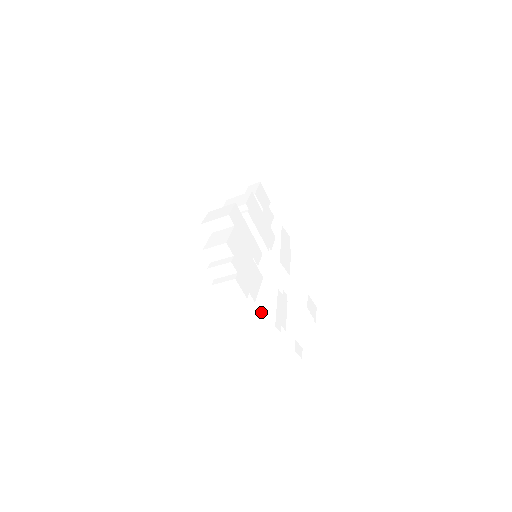
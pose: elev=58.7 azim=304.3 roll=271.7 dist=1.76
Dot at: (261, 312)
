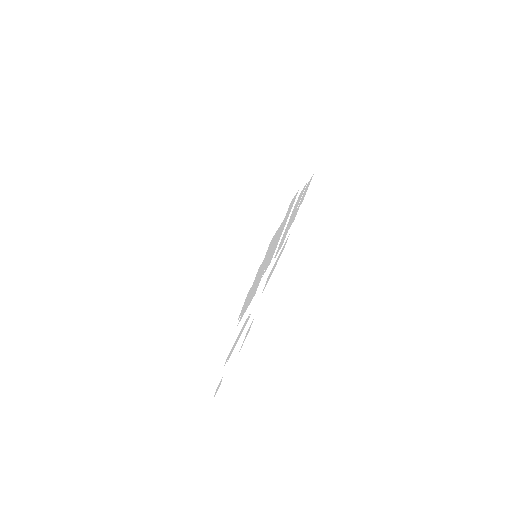
Dot at: (216, 326)
